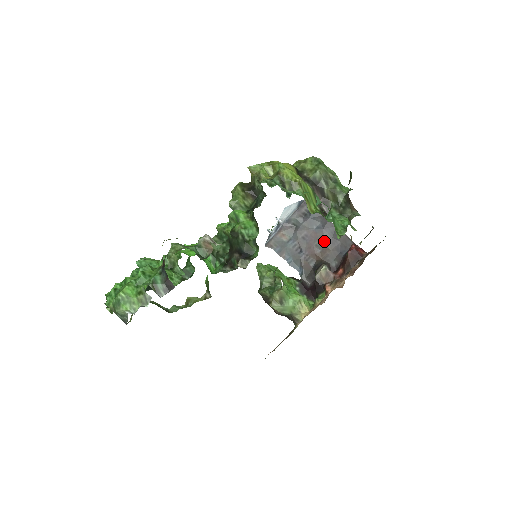
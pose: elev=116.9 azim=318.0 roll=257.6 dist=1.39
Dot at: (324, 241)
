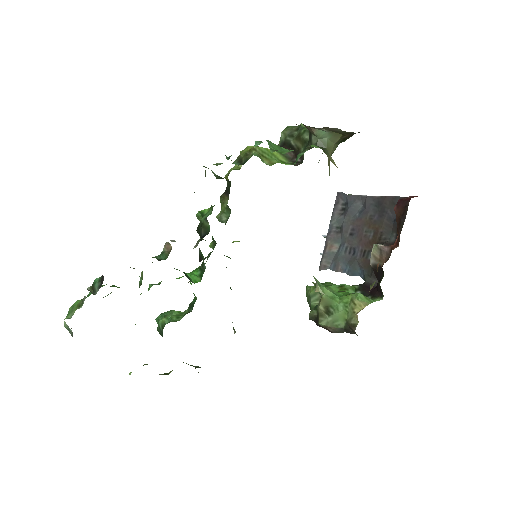
Dot at: (371, 221)
